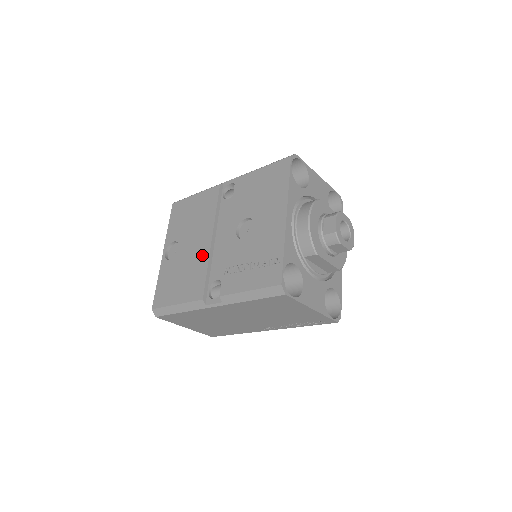
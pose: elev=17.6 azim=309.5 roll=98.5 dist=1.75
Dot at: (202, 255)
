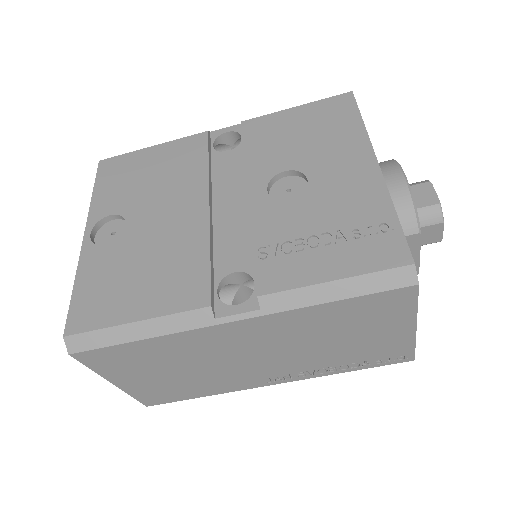
Dot at: (191, 231)
